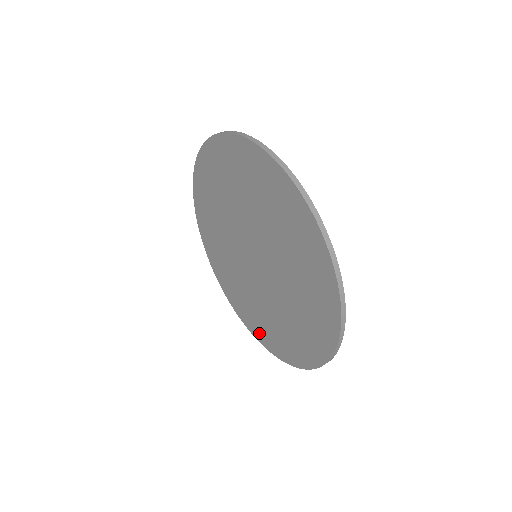
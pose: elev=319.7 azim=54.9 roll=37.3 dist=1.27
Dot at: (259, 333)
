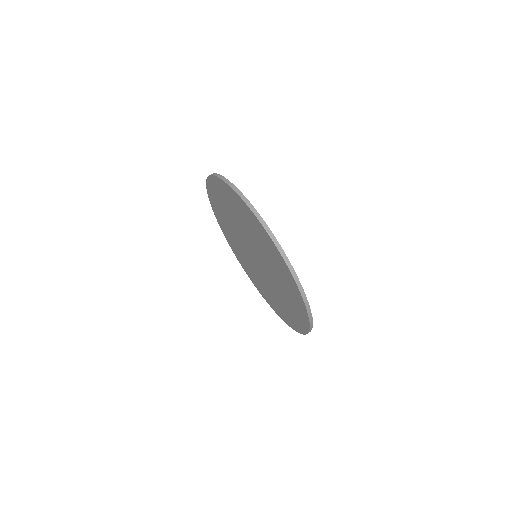
Dot at: (284, 317)
